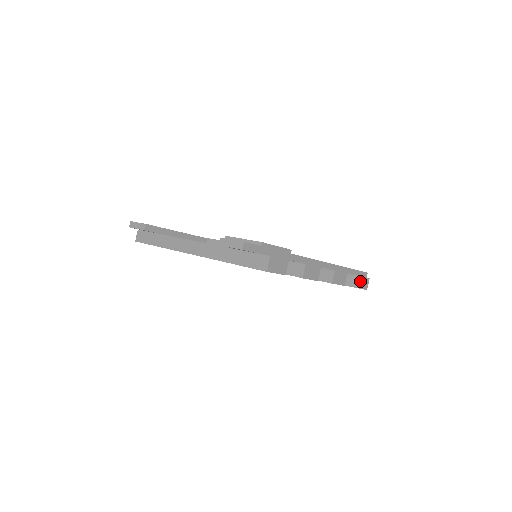
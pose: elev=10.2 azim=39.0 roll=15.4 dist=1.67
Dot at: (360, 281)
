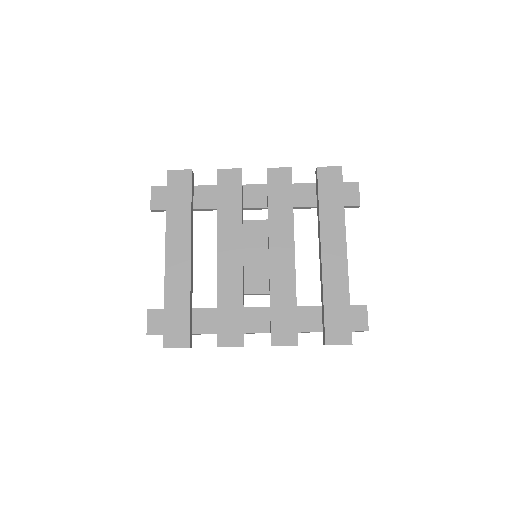
Dot at: occluded
